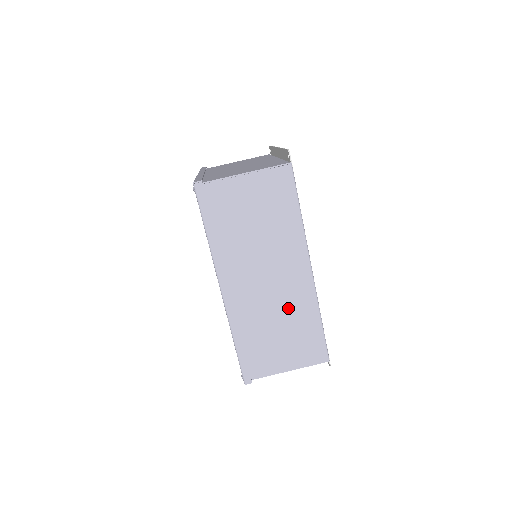
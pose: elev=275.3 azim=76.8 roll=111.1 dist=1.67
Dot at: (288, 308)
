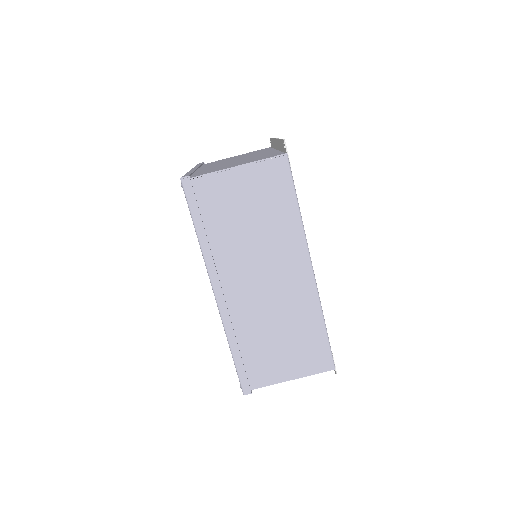
Dot at: (288, 312)
